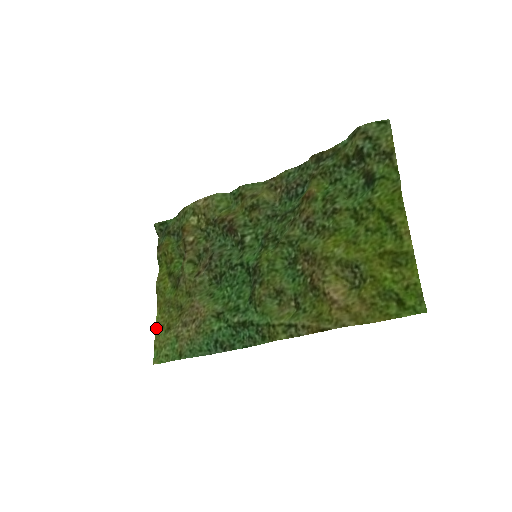
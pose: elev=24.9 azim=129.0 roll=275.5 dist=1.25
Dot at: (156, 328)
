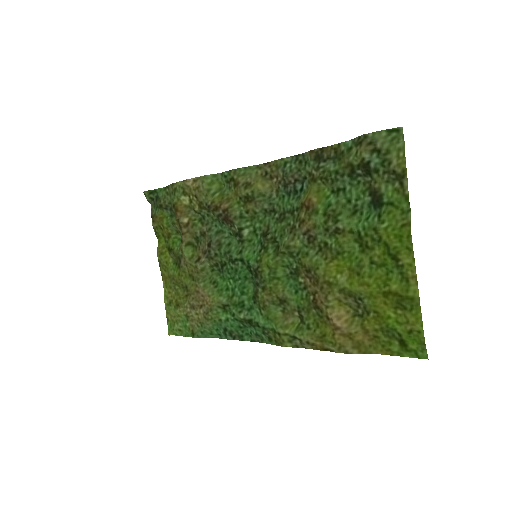
Dot at: (165, 301)
